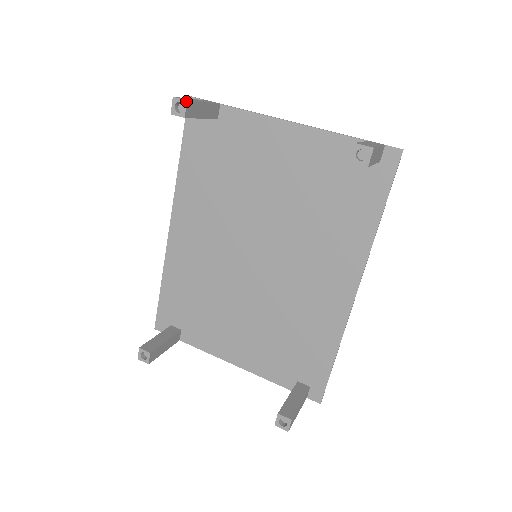
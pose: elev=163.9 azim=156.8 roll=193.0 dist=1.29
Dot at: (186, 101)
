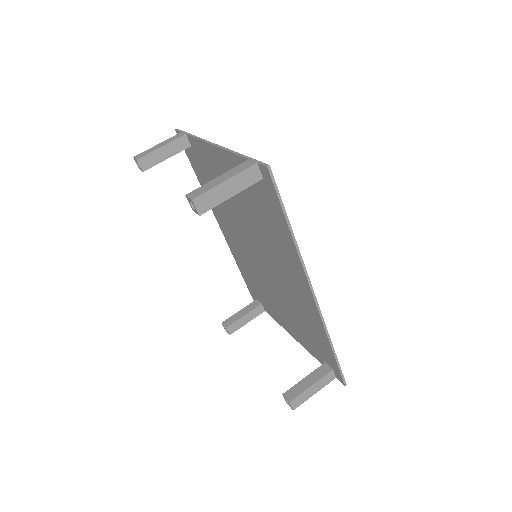
Dot at: (136, 160)
